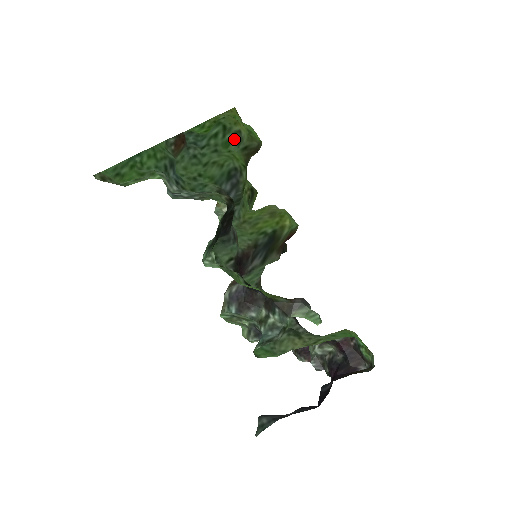
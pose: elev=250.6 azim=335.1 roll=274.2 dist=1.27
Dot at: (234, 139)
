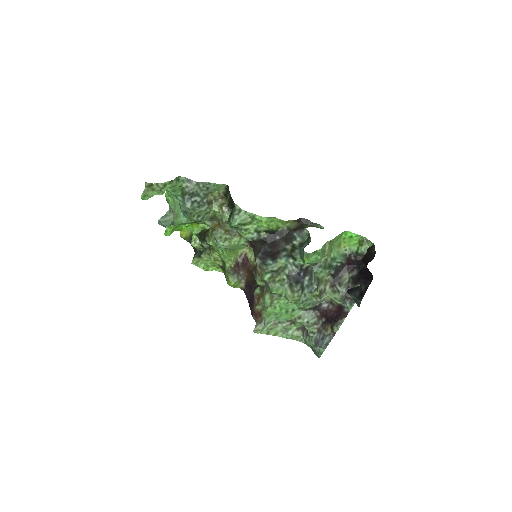
Dot at: occluded
